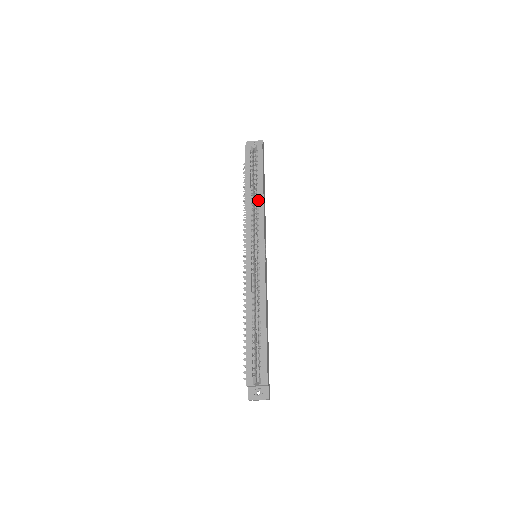
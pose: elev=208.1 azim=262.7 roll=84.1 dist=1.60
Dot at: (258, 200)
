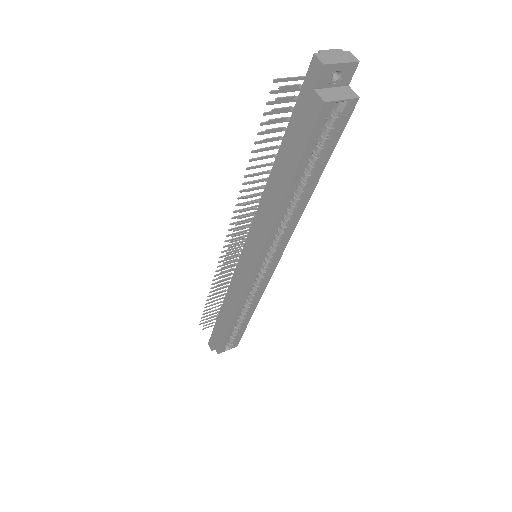
Dot at: (298, 209)
